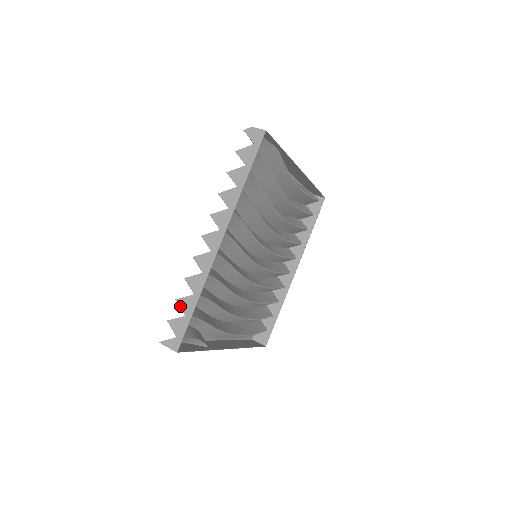
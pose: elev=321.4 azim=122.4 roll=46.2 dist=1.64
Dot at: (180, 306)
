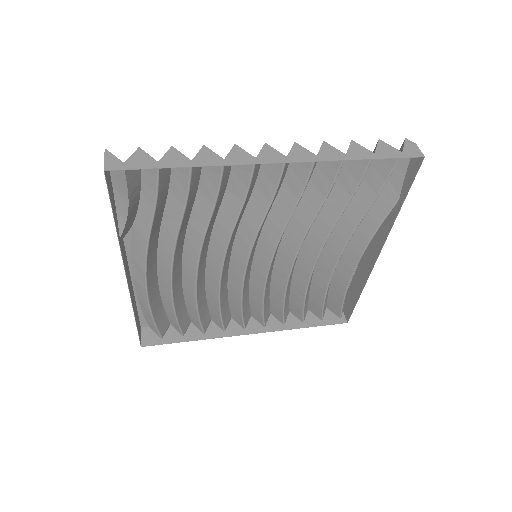
Dot at: (167, 152)
